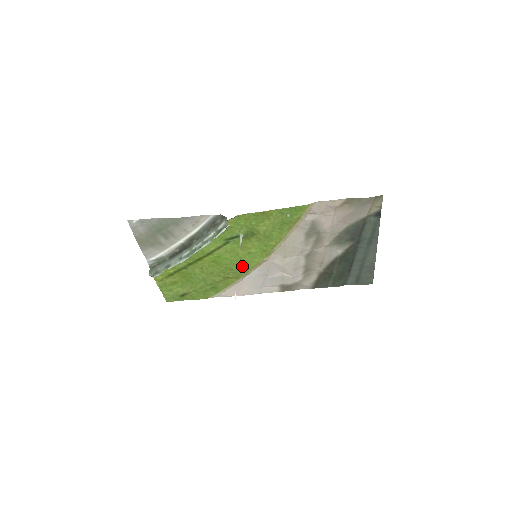
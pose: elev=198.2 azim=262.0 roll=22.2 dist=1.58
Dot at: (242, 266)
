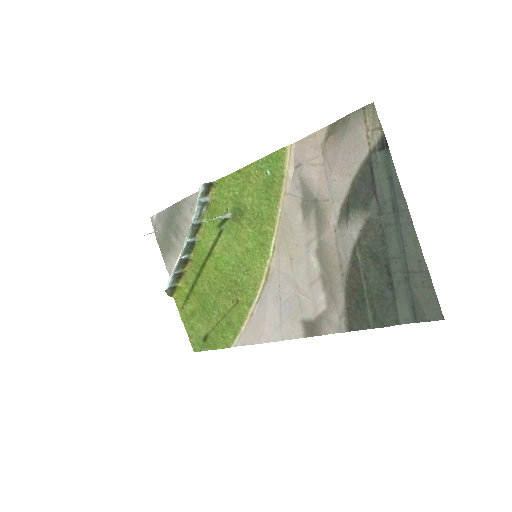
Dot at: (247, 278)
